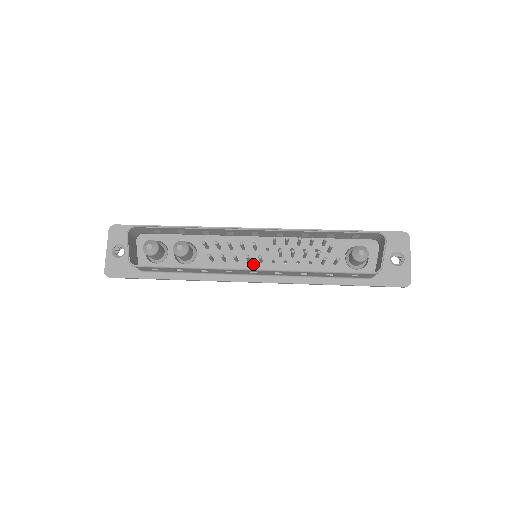
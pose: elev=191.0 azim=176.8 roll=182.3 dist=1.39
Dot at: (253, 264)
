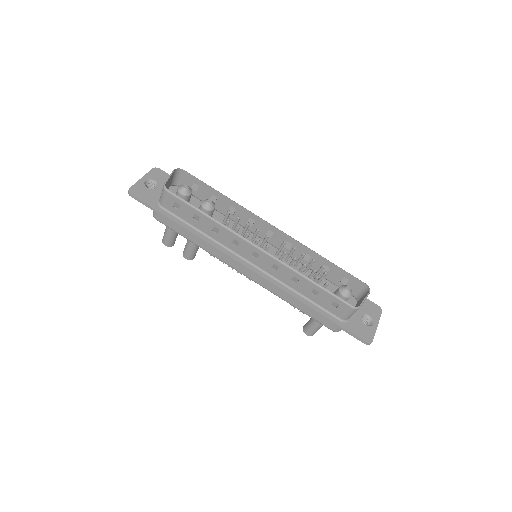
Dot at: occluded
